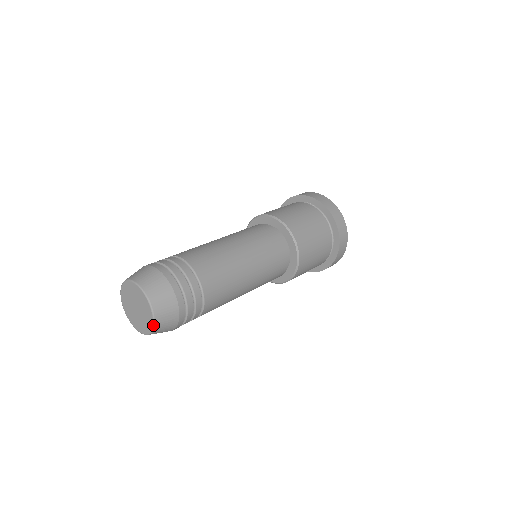
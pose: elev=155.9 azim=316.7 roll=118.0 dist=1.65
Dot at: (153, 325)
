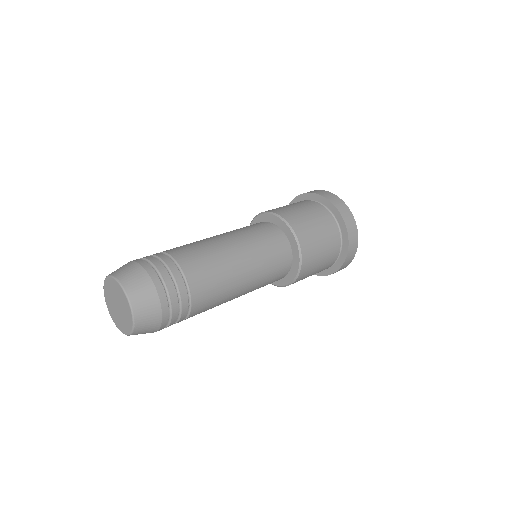
Dot at: (130, 308)
